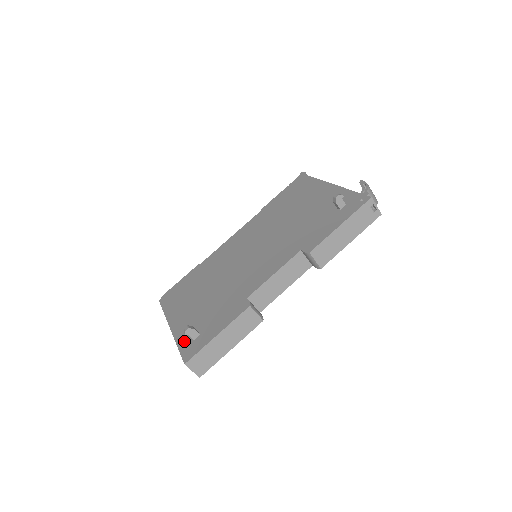
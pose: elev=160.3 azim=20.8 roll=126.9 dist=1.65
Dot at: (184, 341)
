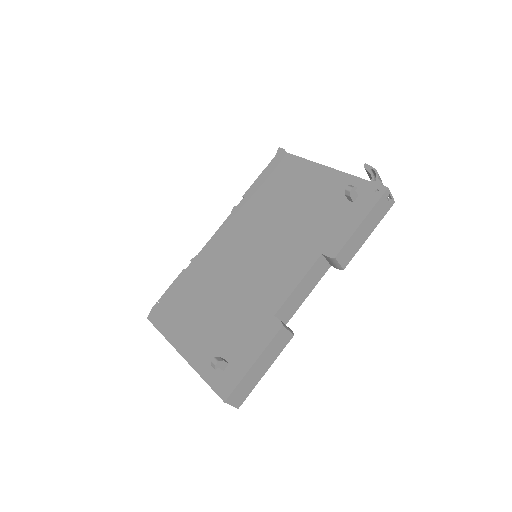
Dot at: (210, 372)
